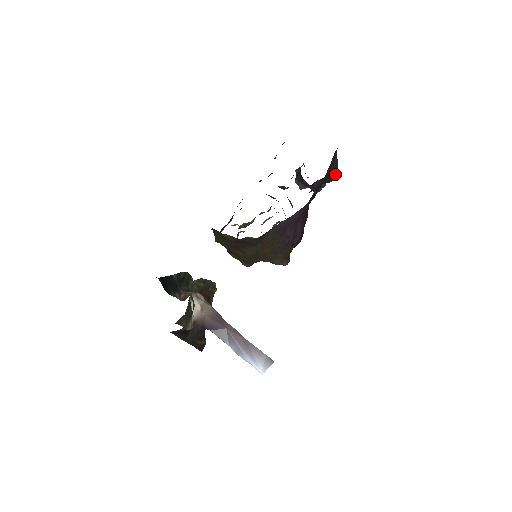
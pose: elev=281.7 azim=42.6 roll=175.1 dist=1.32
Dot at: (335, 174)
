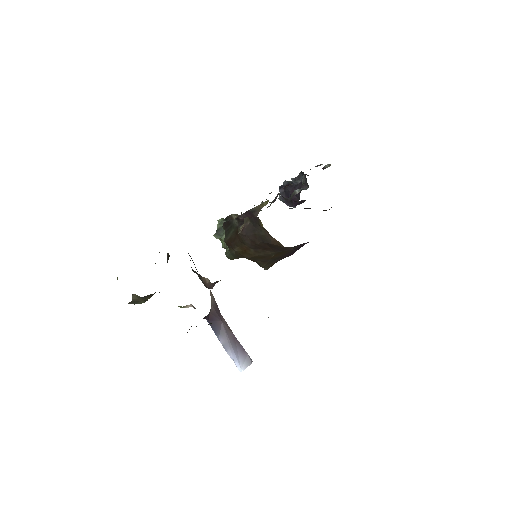
Dot at: occluded
